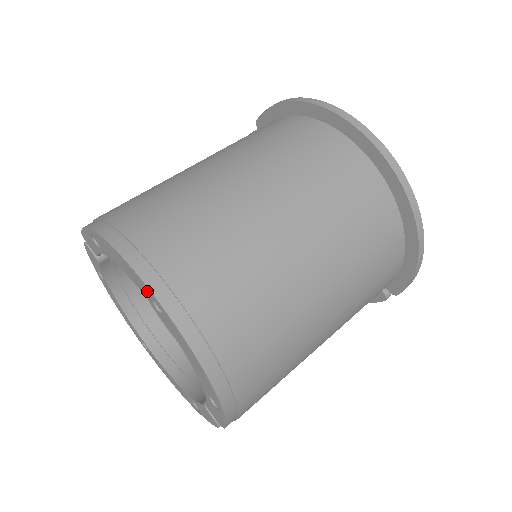
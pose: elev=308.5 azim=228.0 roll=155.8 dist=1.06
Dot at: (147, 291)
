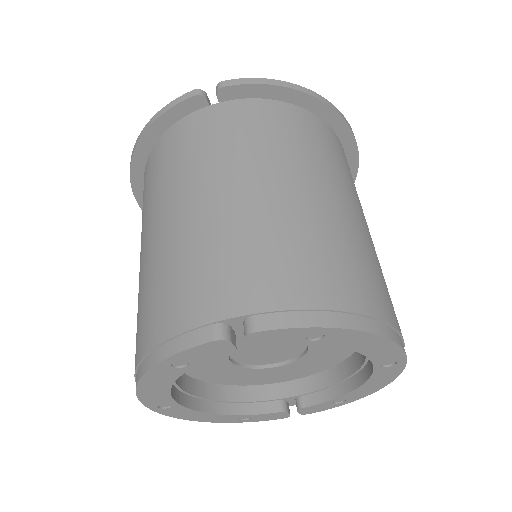
Dot at: (395, 357)
